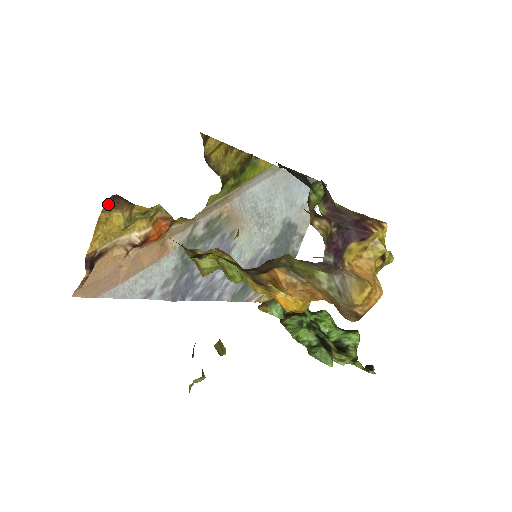
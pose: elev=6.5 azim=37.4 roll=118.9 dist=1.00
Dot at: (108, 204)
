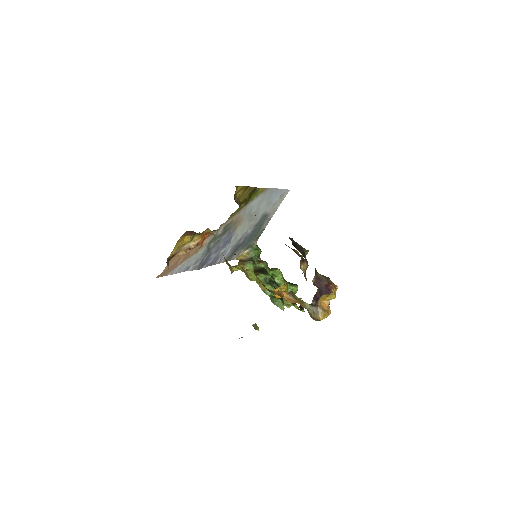
Dot at: (186, 233)
